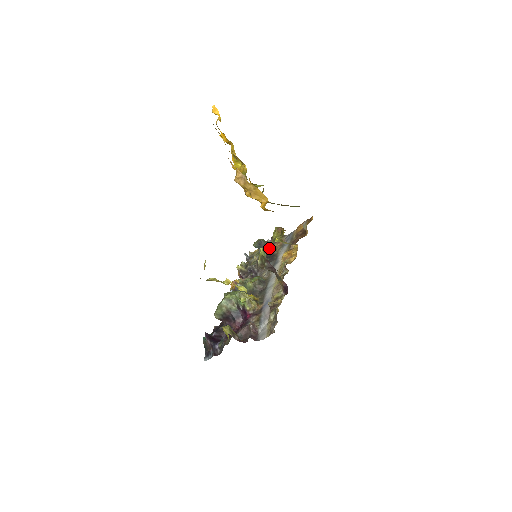
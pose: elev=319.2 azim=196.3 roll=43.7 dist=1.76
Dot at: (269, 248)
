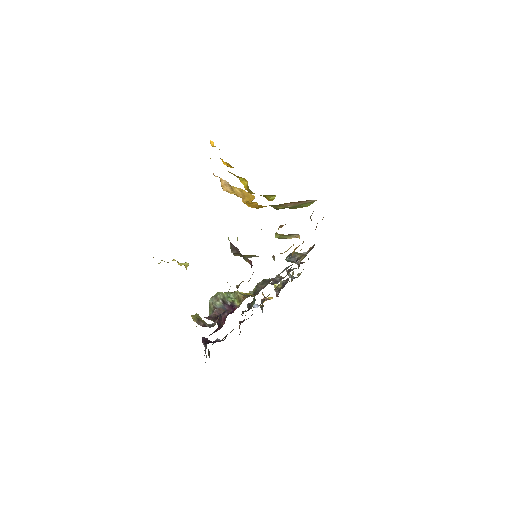
Dot at: (302, 259)
